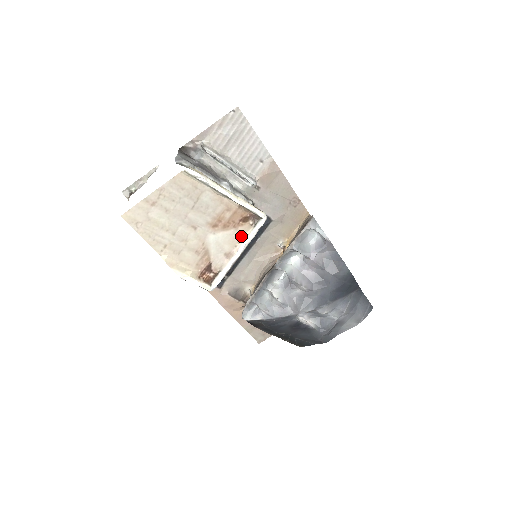
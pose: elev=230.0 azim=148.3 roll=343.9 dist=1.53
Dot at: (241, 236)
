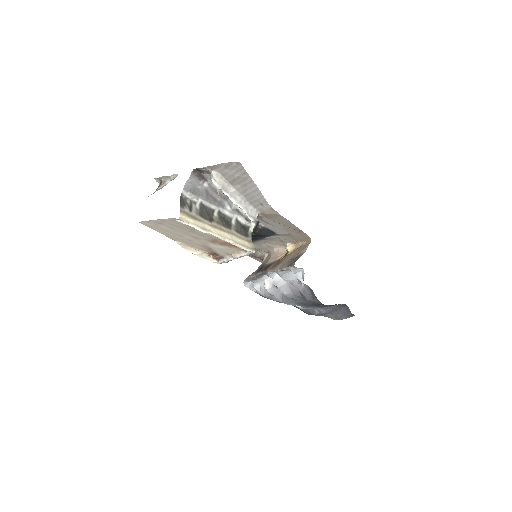
Dot at: (237, 250)
